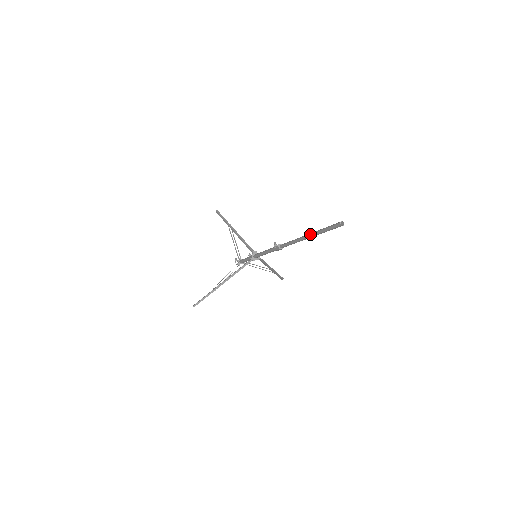
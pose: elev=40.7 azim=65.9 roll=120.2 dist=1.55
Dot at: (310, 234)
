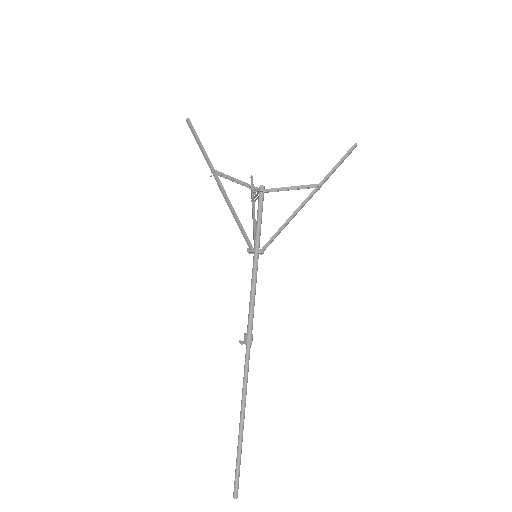
Dot at: occluded
